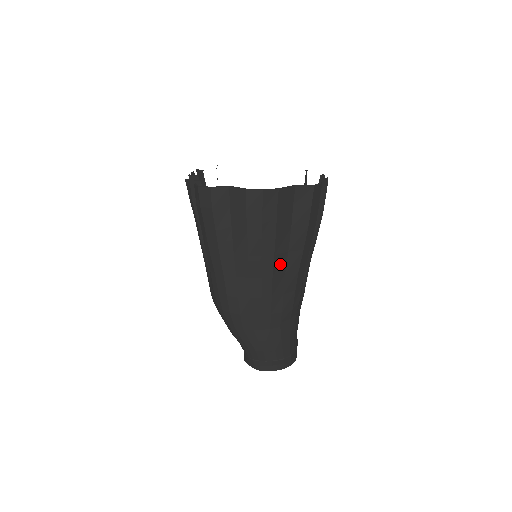
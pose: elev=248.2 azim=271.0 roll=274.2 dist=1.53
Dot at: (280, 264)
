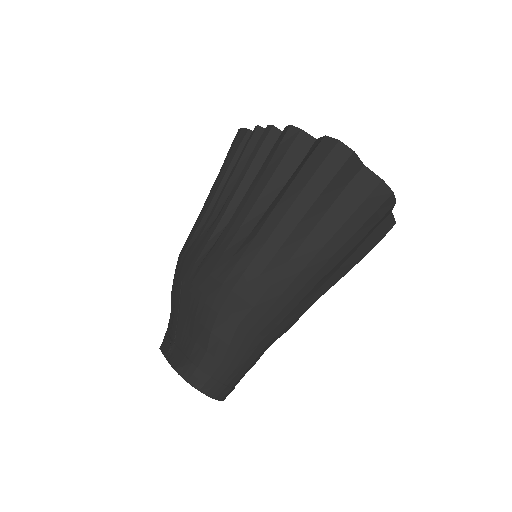
Dot at: (327, 276)
